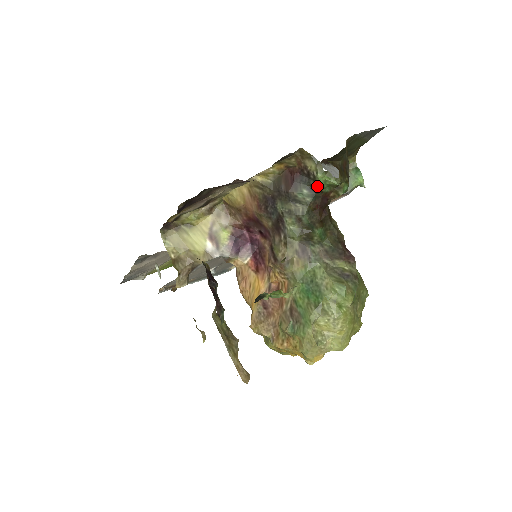
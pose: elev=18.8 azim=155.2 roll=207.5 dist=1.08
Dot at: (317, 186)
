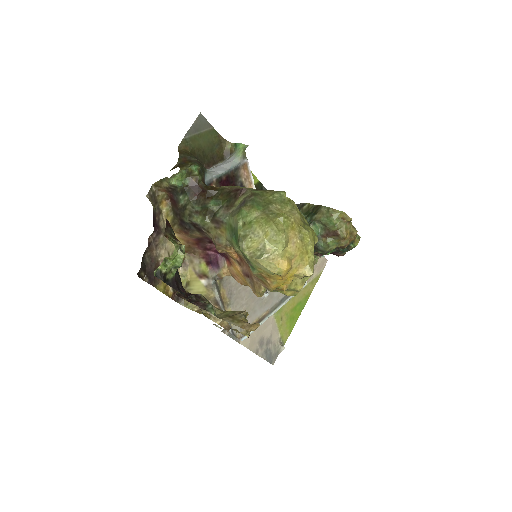
Dot at: (181, 187)
